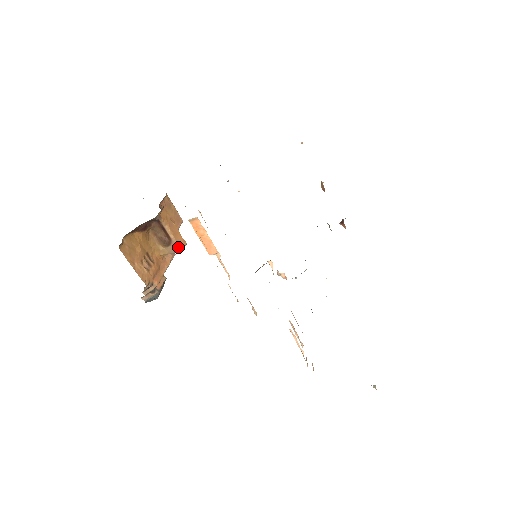
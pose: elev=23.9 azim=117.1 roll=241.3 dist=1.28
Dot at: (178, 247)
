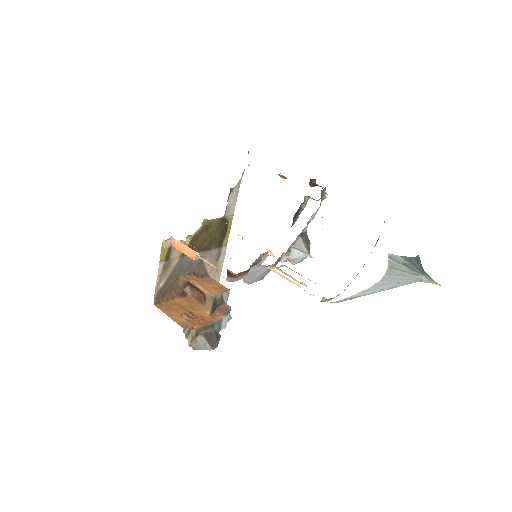
Dot at: (210, 295)
